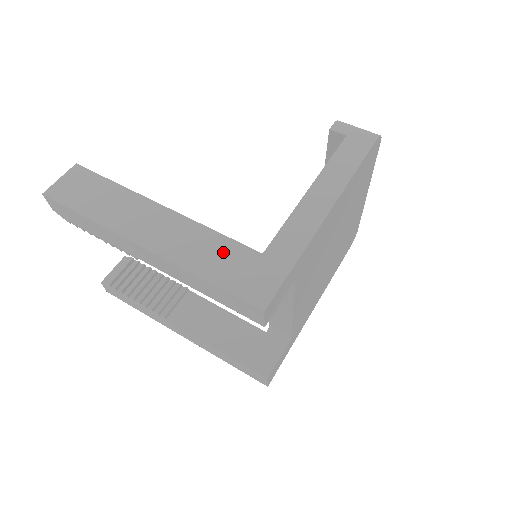
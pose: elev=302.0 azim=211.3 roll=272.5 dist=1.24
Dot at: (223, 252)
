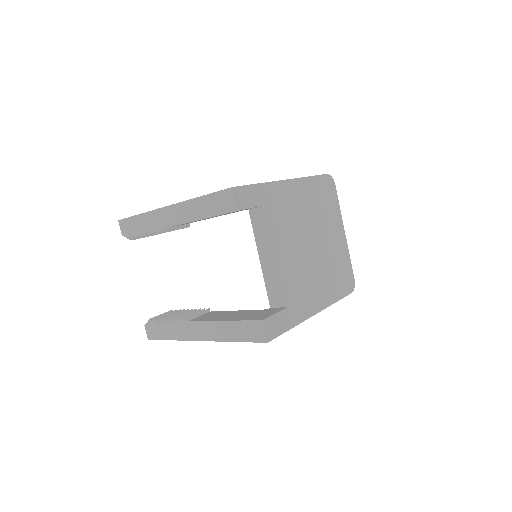
Dot at: occluded
